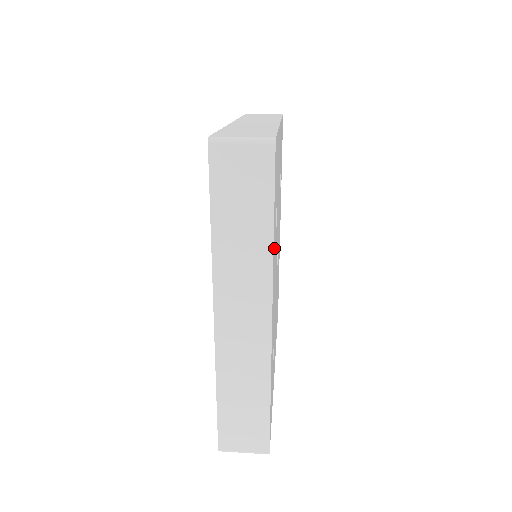
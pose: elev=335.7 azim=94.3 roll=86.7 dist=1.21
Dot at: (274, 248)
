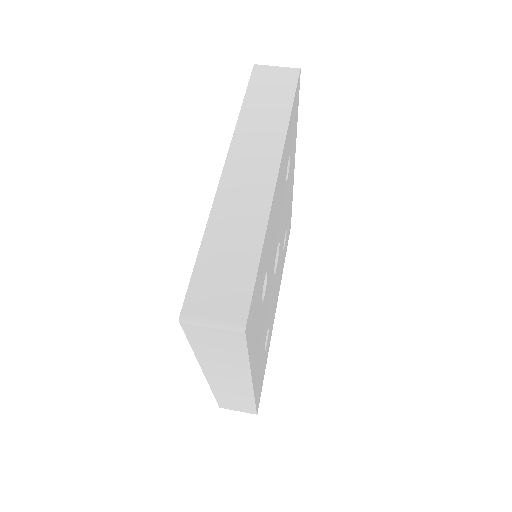
Dot at: (255, 343)
